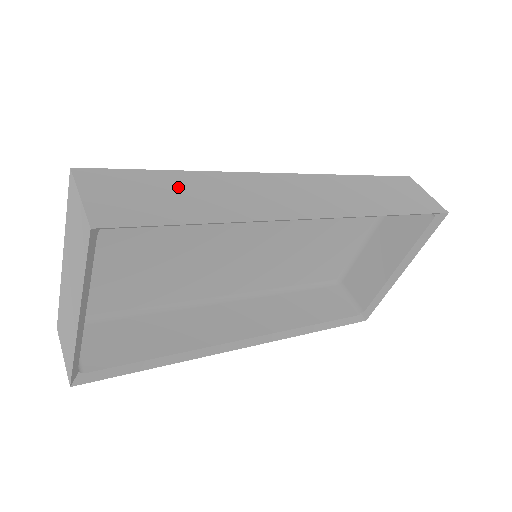
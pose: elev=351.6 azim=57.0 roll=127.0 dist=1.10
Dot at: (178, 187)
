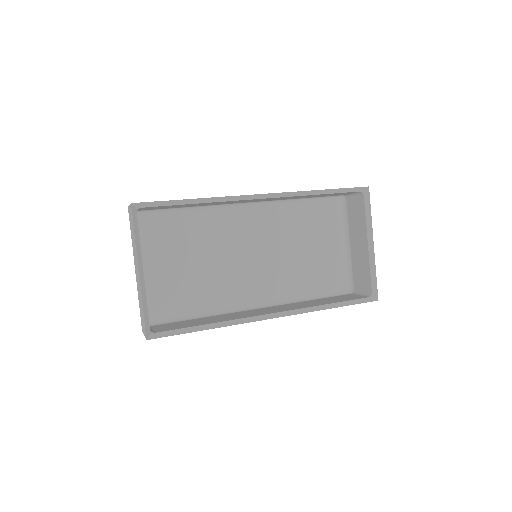
Dot at: occluded
